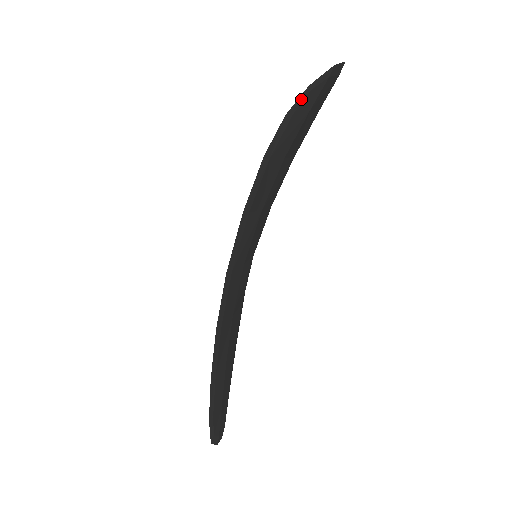
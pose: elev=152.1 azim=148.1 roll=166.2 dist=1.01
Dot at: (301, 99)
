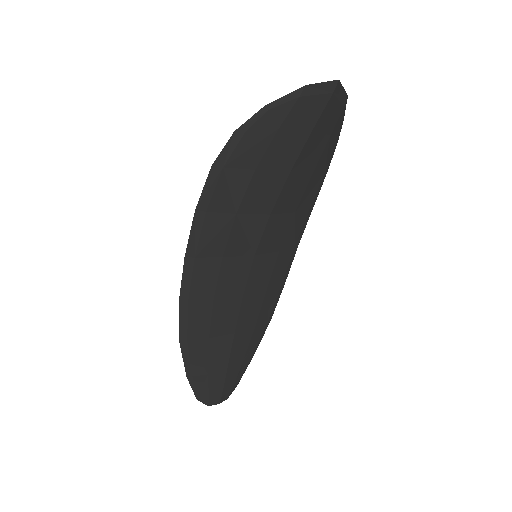
Dot at: (255, 118)
